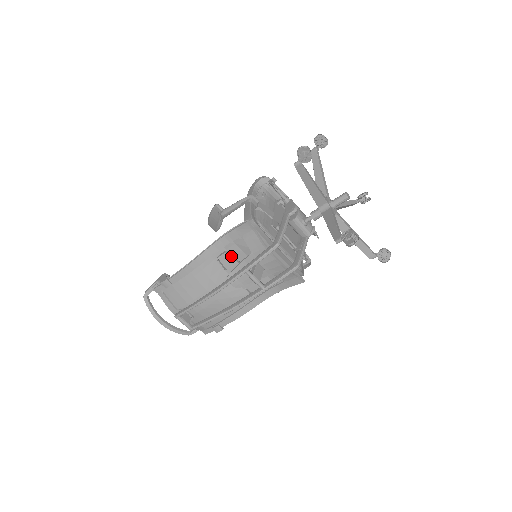
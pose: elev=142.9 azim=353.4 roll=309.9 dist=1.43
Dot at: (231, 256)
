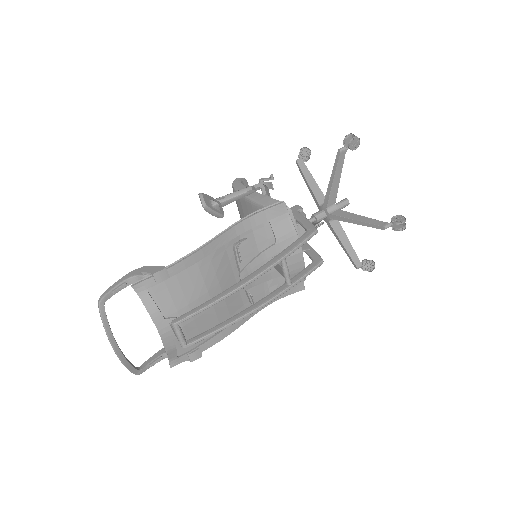
Dot at: occluded
